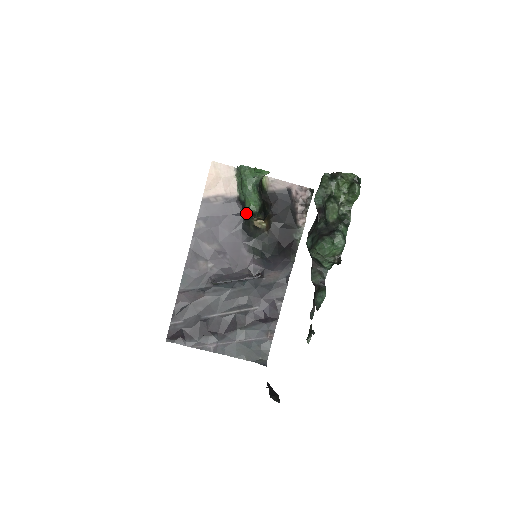
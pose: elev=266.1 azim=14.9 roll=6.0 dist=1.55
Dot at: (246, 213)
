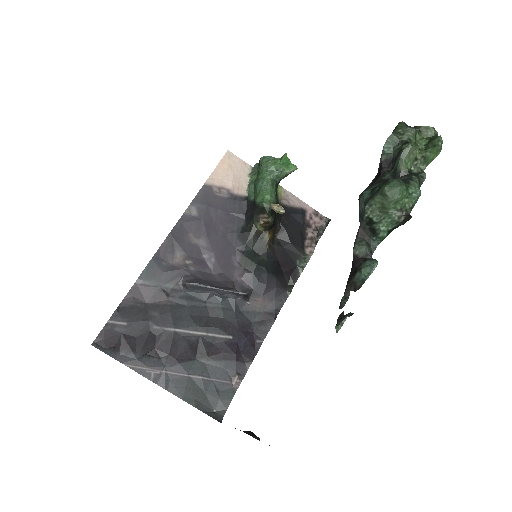
Dot at: (252, 213)
